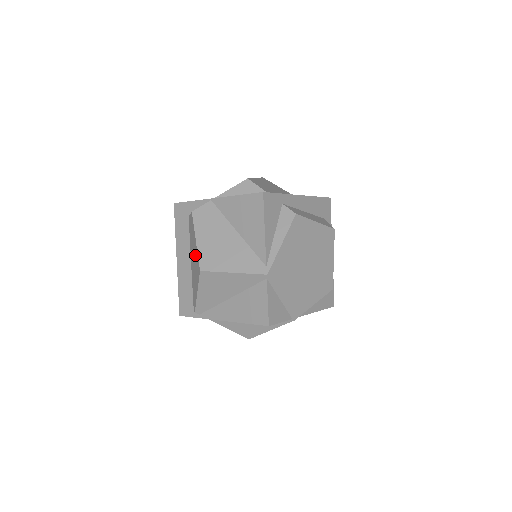
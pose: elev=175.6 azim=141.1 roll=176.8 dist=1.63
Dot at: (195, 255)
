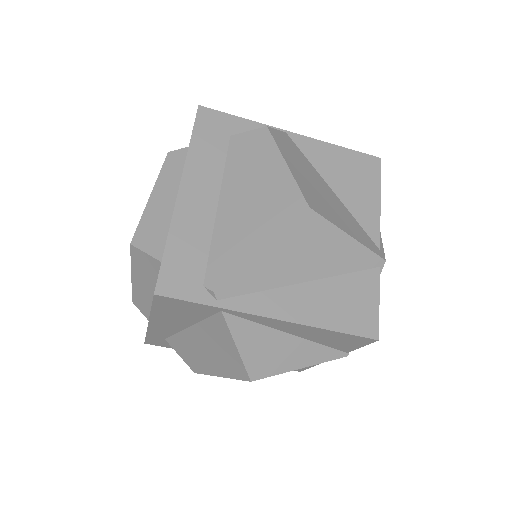
Dot at: (272, 186)
